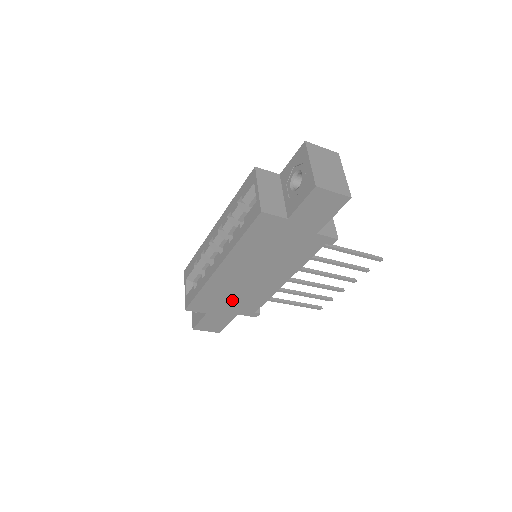
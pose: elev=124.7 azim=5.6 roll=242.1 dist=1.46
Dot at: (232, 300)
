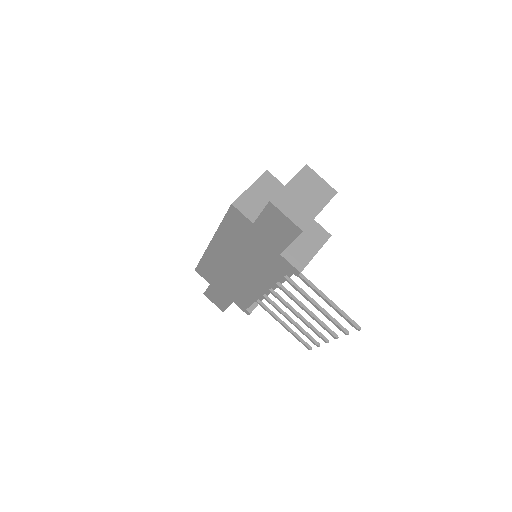
Dot at: (226, 283)
